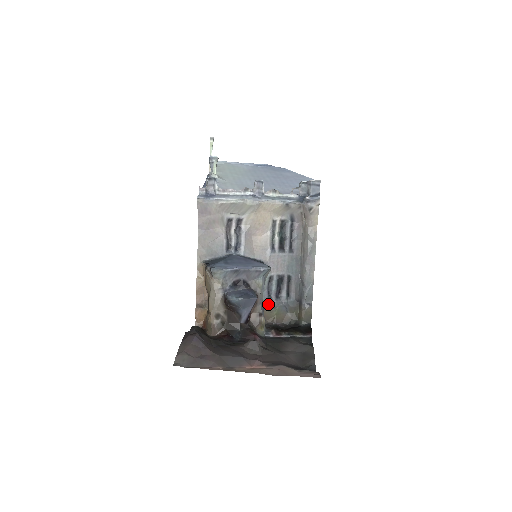
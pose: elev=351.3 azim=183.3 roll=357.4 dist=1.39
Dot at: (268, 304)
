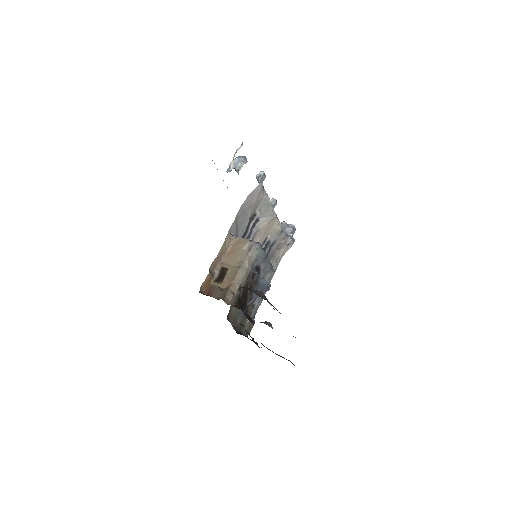
Dot at: occluded
